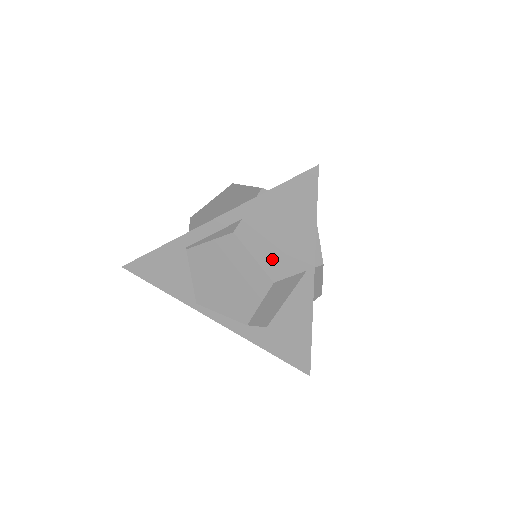
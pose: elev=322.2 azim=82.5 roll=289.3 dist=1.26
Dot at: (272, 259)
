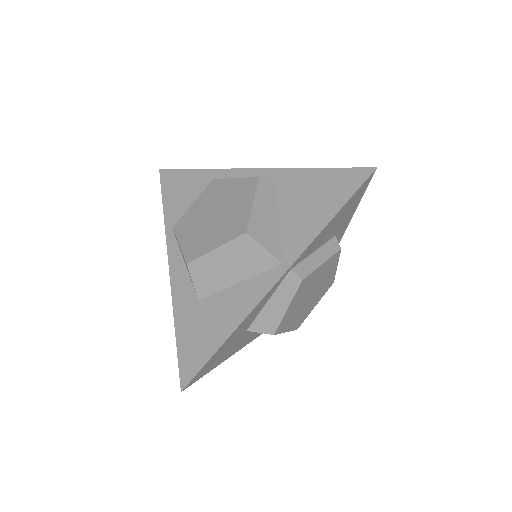
Dot at: (265, 222)
